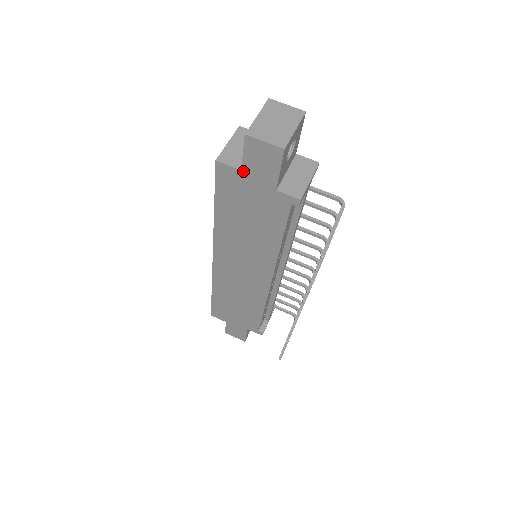
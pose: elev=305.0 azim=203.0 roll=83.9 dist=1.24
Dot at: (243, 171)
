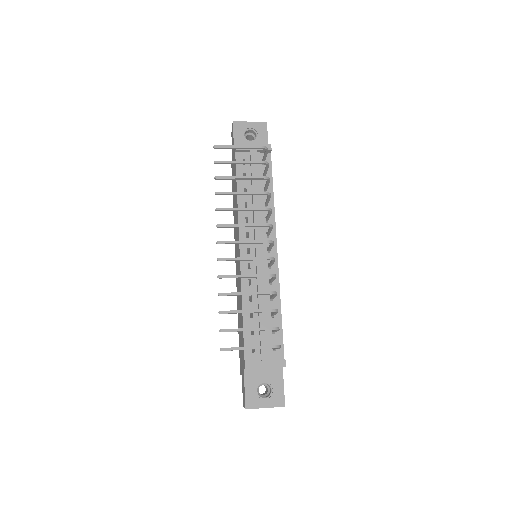
Dot at: occluded
